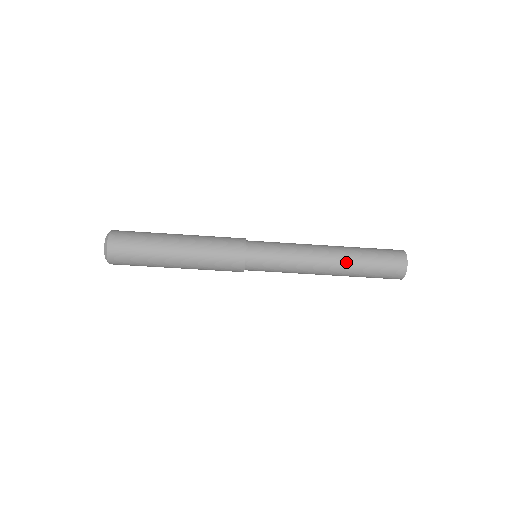
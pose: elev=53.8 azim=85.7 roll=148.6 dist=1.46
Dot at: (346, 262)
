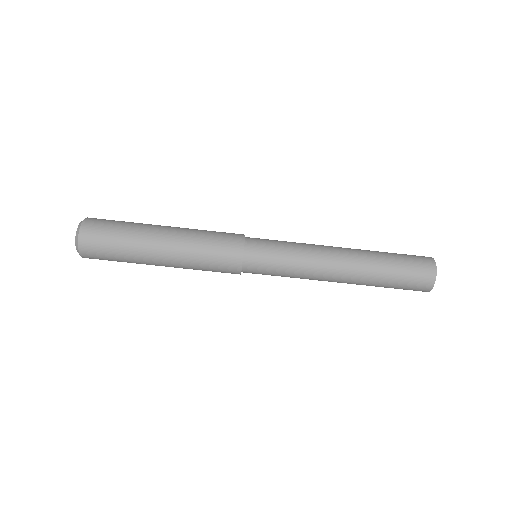
Dot at: (363, 263)
